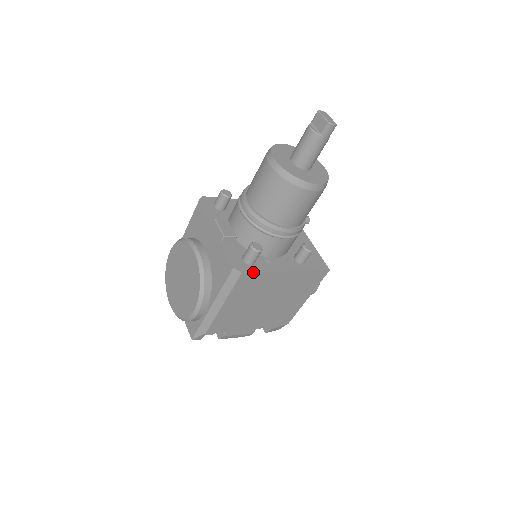
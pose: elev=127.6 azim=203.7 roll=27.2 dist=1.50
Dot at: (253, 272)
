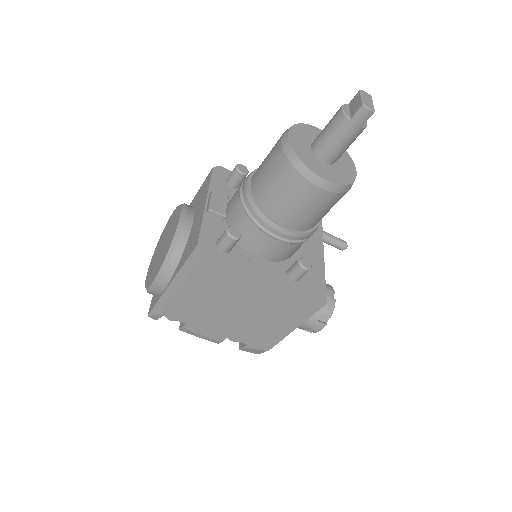
Dot at: (219, 260)
